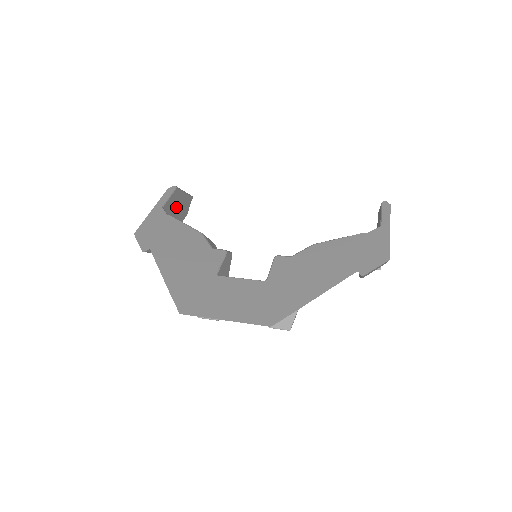
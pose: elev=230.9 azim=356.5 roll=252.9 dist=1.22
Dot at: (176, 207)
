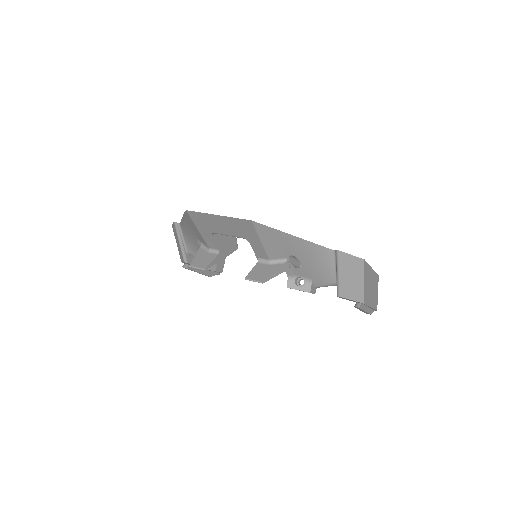
Dot at: occluded
